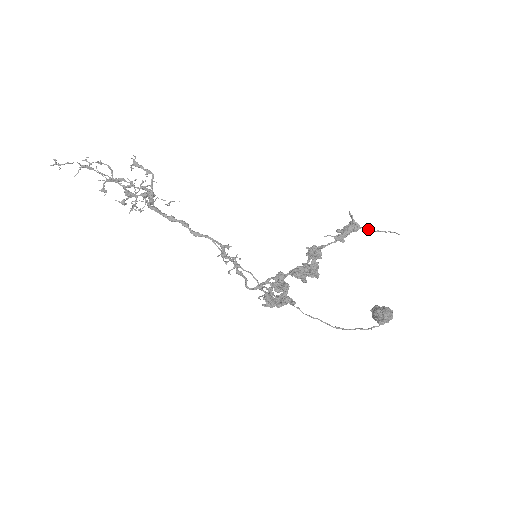
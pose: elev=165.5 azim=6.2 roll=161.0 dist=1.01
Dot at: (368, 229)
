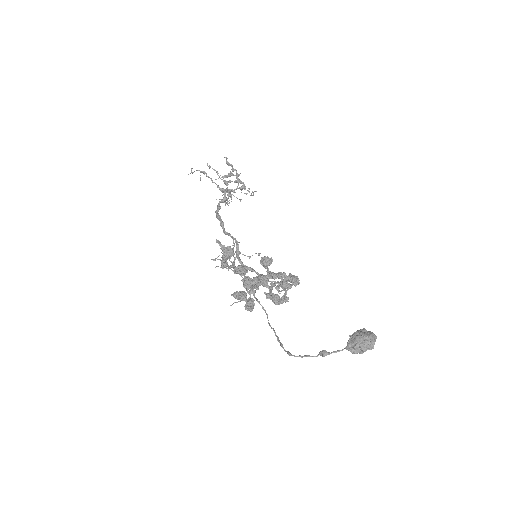
Dot at: (229, 259)
